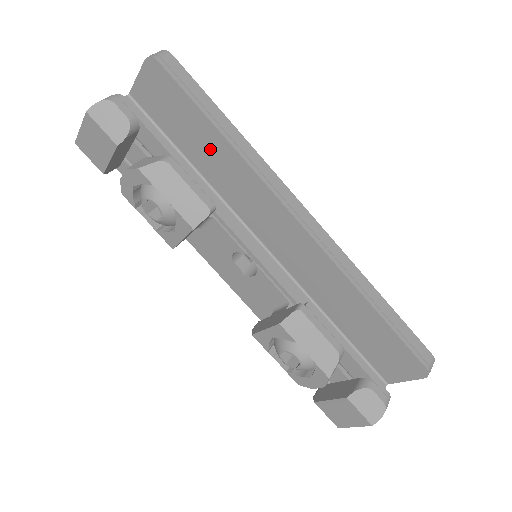
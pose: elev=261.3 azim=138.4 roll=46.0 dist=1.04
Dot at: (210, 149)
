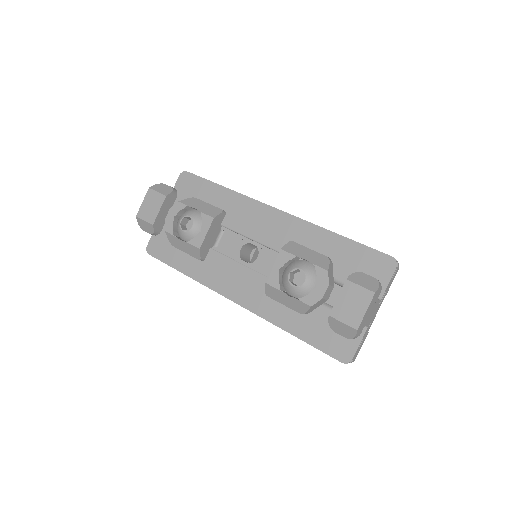
Dot at: (217, 200)
